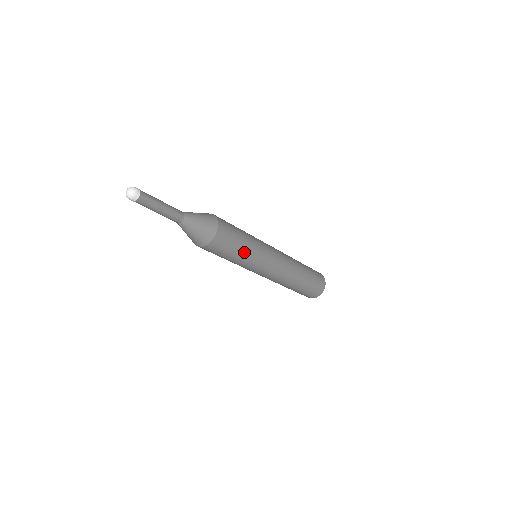
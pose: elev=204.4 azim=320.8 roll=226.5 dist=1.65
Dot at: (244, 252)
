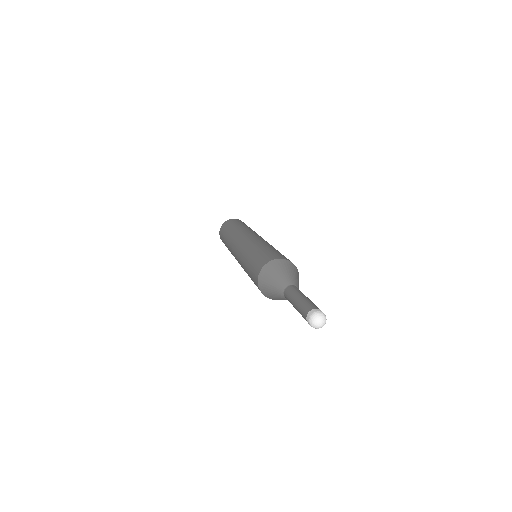
Dot at: occluded
